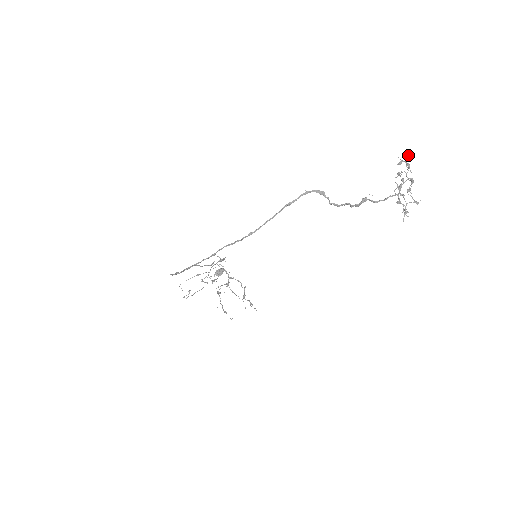
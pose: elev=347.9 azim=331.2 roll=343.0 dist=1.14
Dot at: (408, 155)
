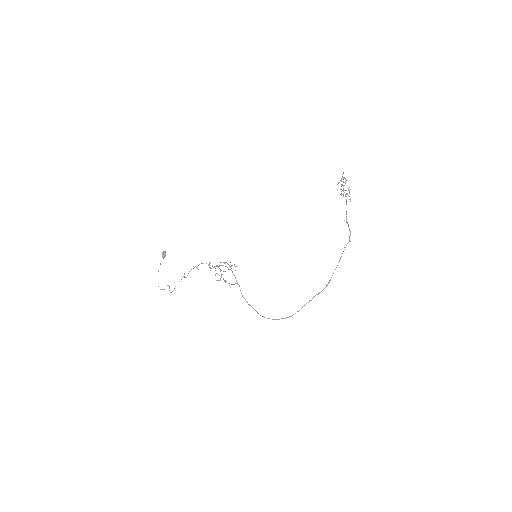
Dot at: occluded
